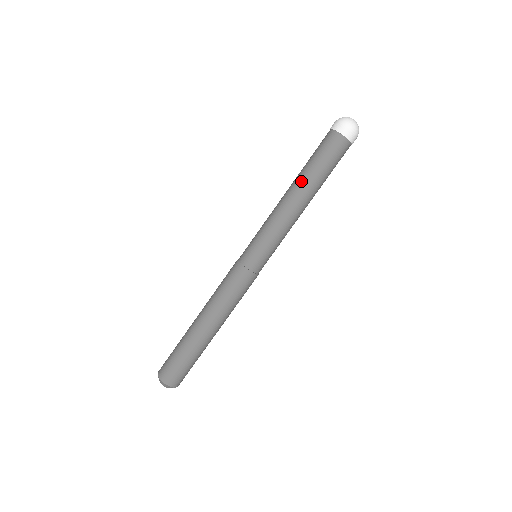
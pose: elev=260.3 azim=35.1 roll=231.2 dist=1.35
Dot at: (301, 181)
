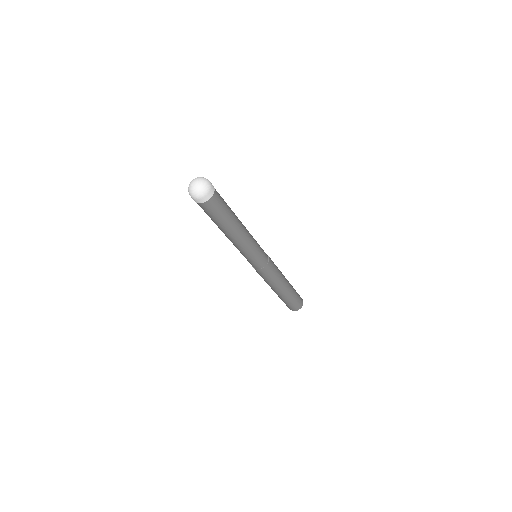
Dot at: occluded
